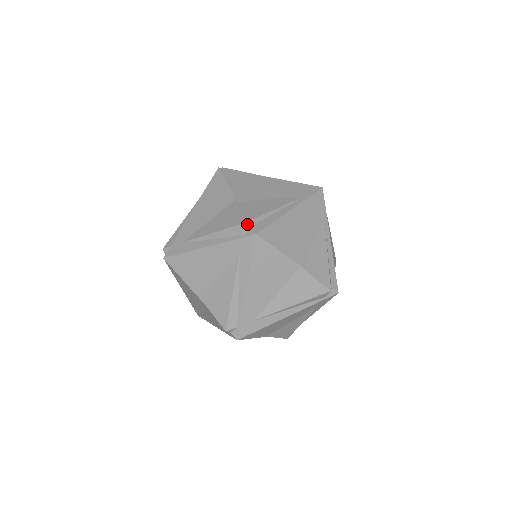
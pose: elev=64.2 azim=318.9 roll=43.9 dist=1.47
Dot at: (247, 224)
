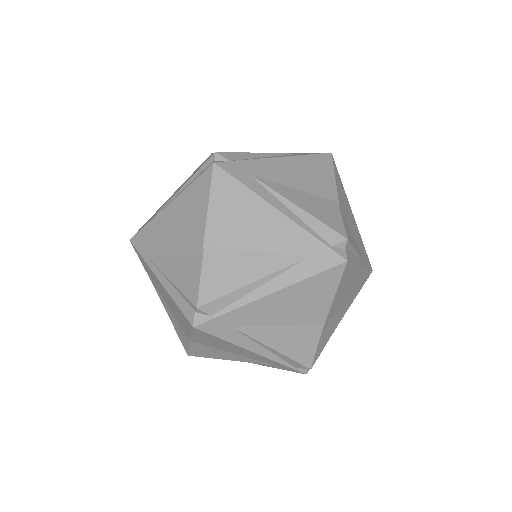
Dot at: (347, 242)
